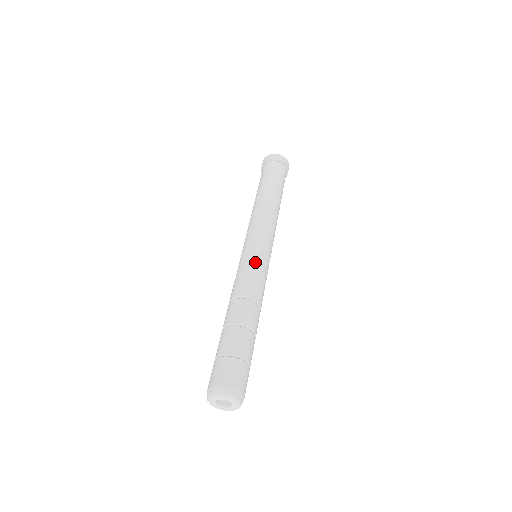
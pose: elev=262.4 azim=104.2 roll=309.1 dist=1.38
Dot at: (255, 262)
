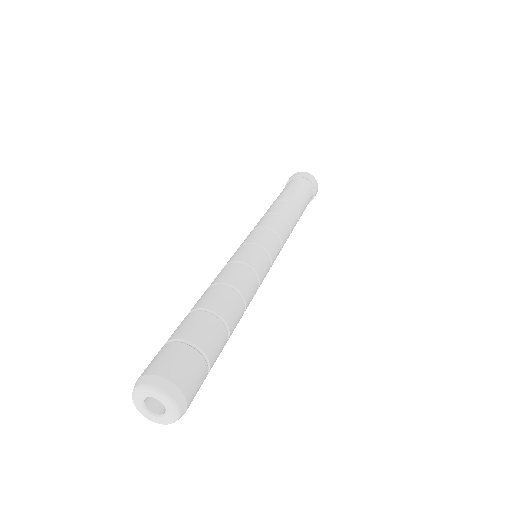
Dot at: (262, 262)
